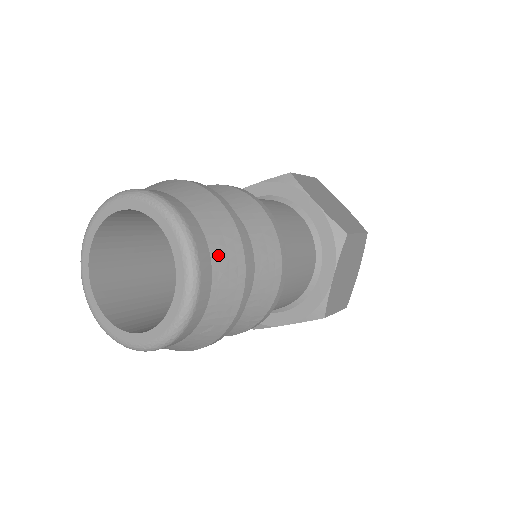
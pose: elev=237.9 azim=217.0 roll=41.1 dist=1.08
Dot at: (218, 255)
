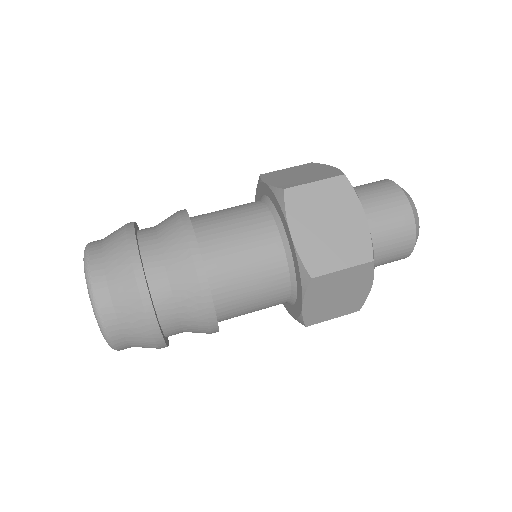
Dot at: (124, 320)
